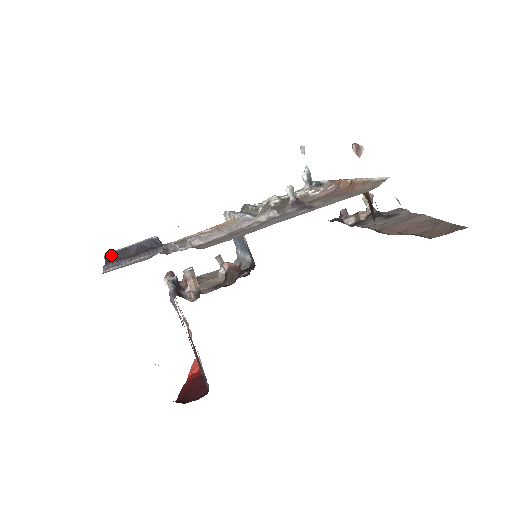
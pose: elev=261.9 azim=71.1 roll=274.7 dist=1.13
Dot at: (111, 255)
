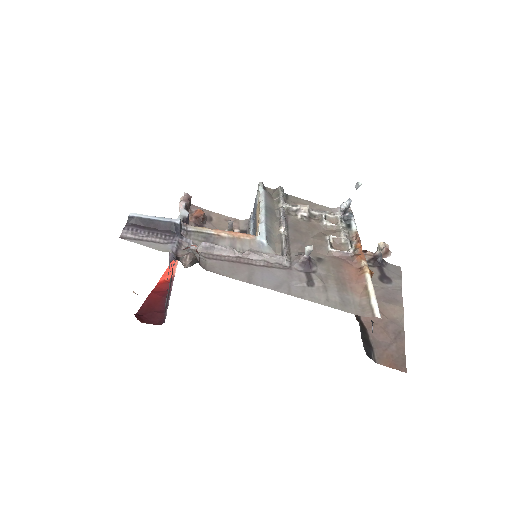
Dot at: (135, 219)
